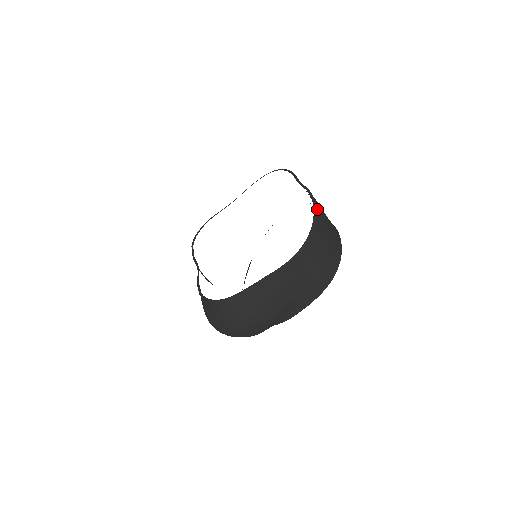
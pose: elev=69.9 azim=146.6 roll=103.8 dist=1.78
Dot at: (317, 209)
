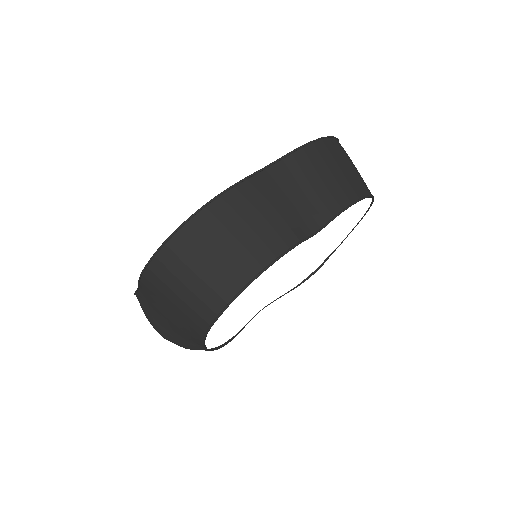
Dot at: (203, 215)
